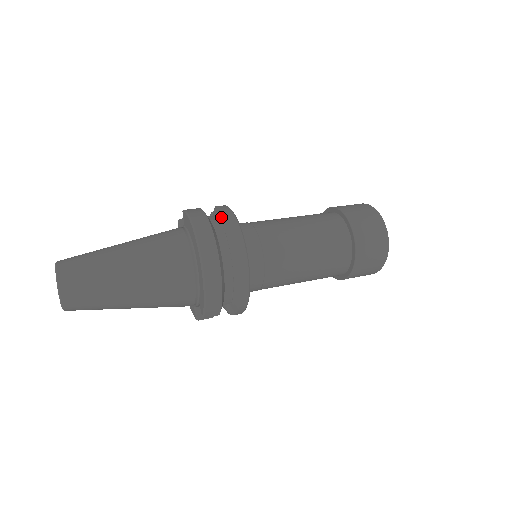
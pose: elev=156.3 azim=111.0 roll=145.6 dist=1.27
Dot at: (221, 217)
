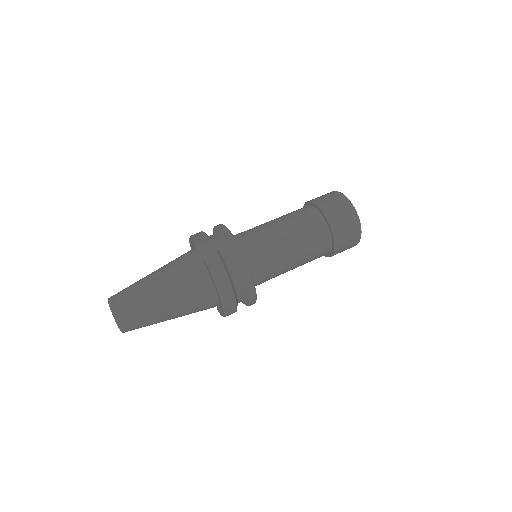
Dot at: (236, 266)
